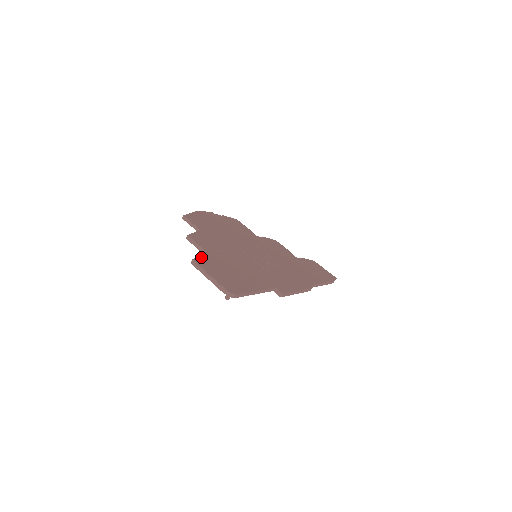
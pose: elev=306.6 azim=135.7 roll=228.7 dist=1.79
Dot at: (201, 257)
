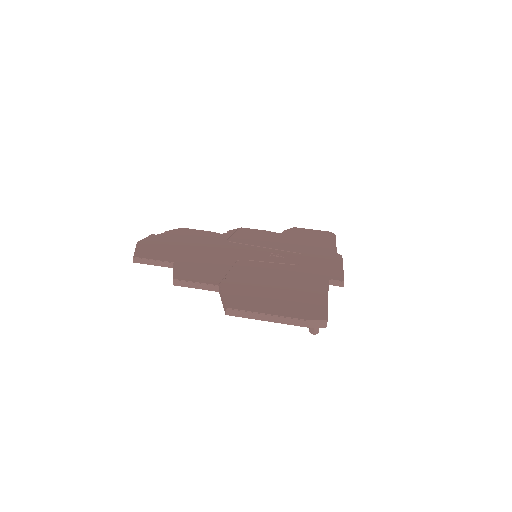
Dot at: (228, 297)
